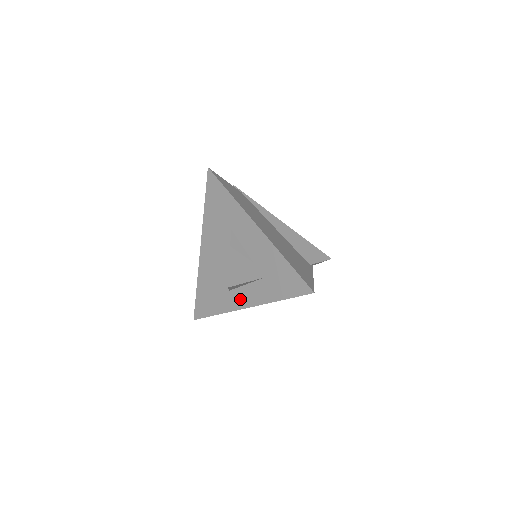
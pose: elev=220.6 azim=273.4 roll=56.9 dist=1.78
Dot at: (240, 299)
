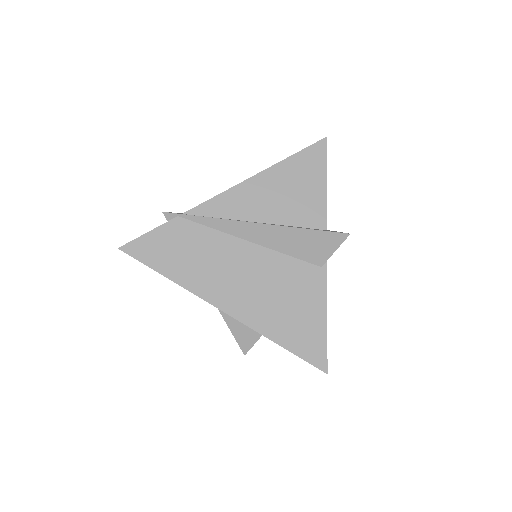
Dot at: occluded
